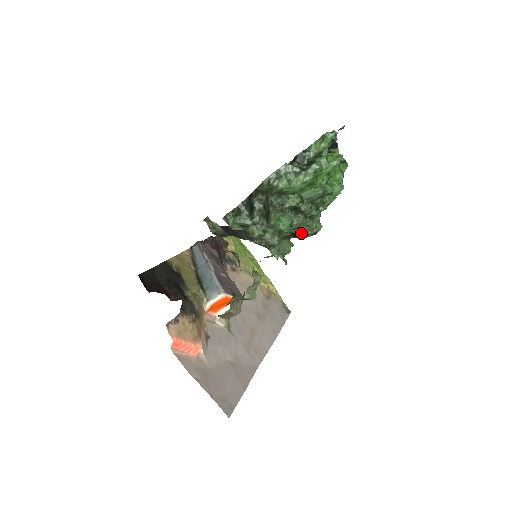
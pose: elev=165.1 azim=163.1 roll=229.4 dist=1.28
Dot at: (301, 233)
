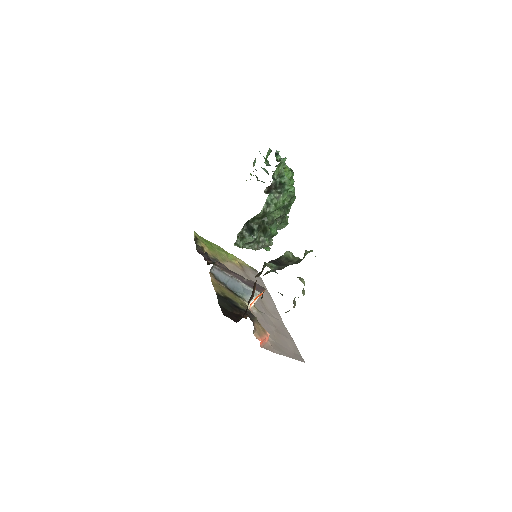
Dot at: (280, 228)
